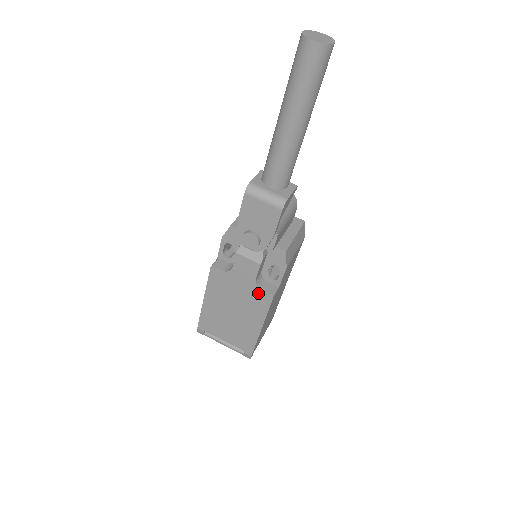
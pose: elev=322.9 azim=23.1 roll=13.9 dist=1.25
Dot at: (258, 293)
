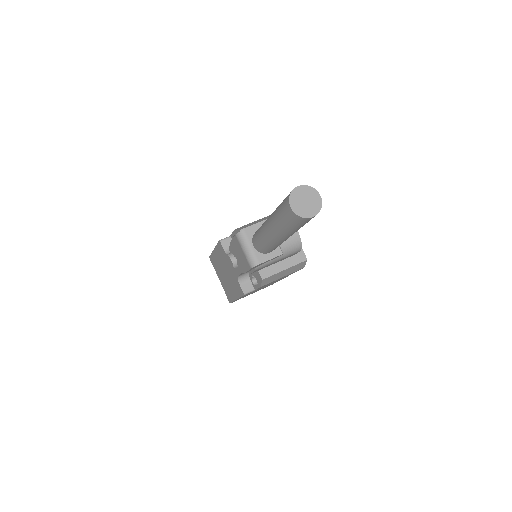
Dot at: (238, 283)
